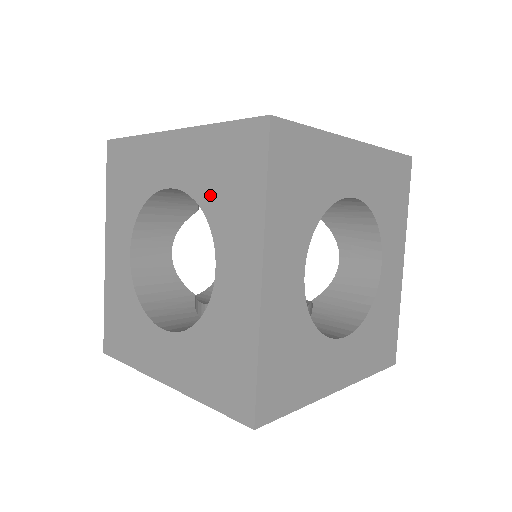
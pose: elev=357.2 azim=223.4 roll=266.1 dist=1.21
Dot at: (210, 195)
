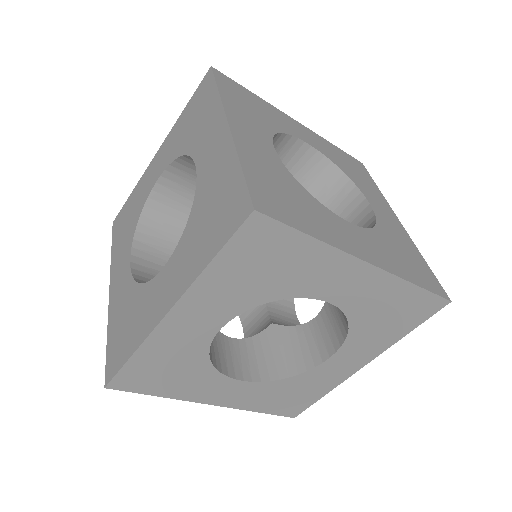
Dot at: (266, 291)
